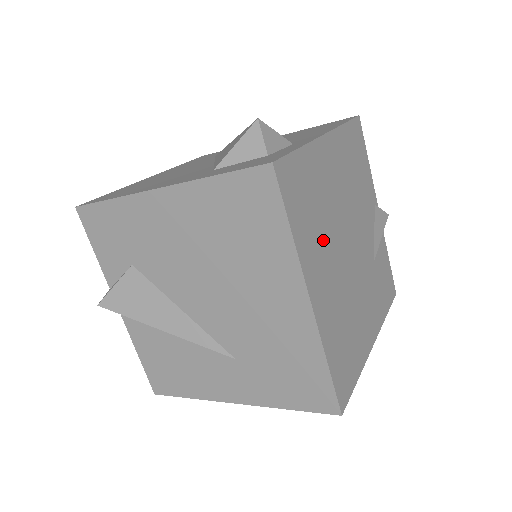
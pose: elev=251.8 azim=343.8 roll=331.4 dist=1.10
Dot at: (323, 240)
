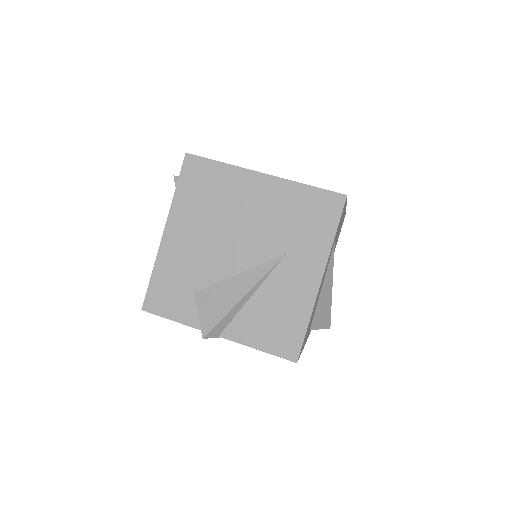
Dot at: occluded
